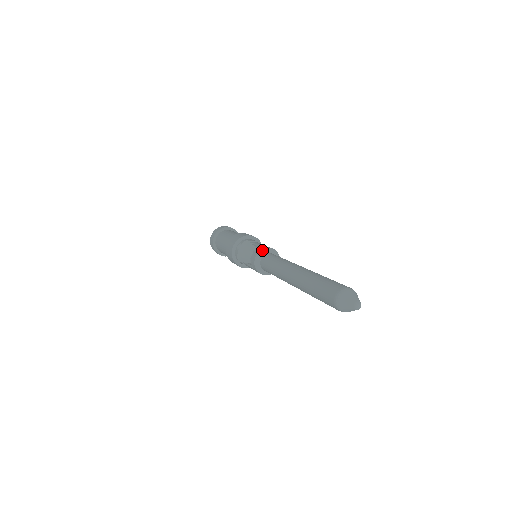
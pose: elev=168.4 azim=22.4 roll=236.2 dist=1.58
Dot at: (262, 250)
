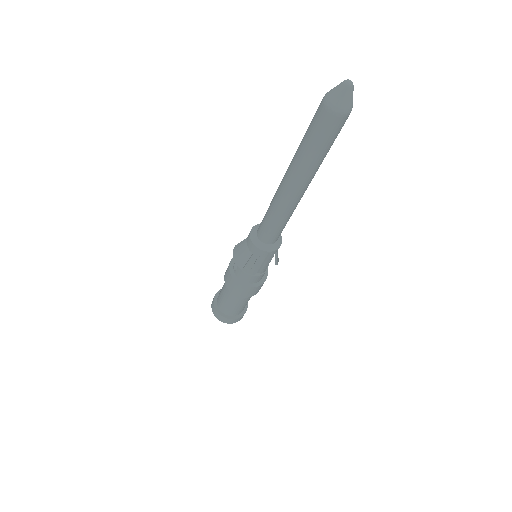
Dot at: (251, 229)
